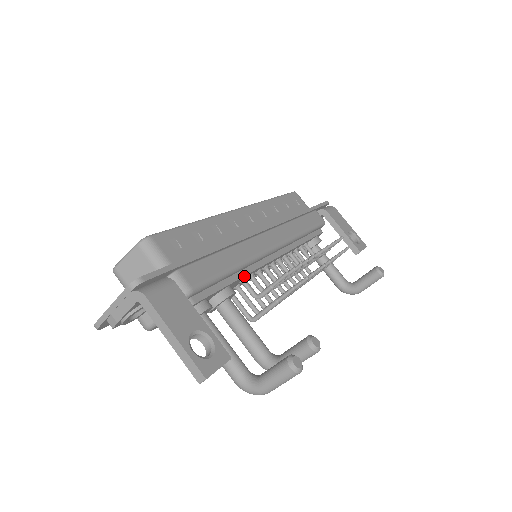
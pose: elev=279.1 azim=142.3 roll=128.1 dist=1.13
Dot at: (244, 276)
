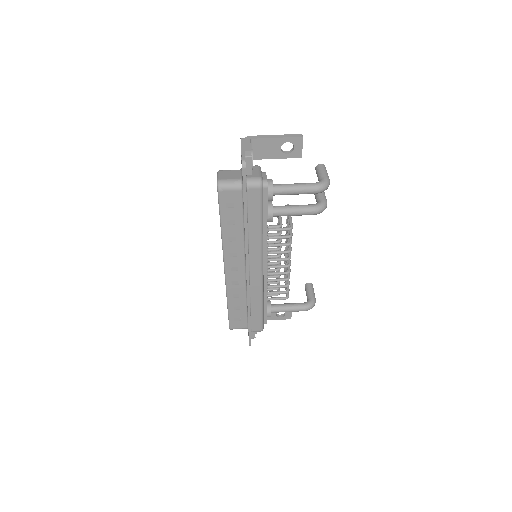
Dot at: occluded
